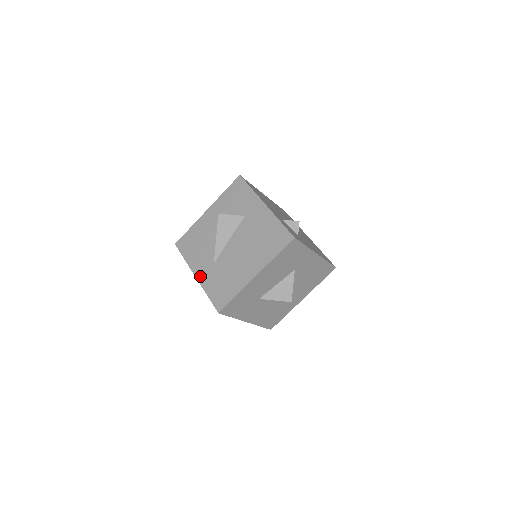
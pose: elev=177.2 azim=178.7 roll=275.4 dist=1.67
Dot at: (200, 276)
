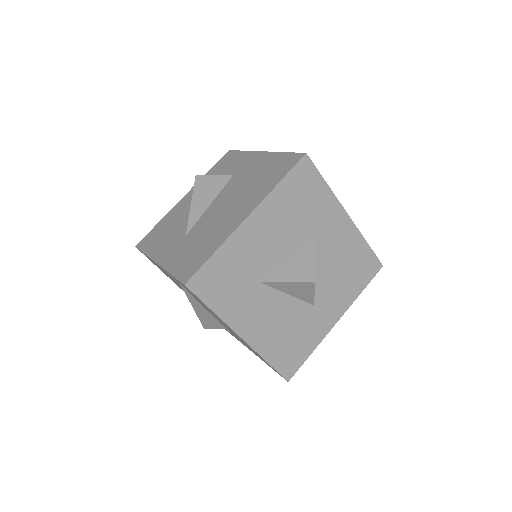
Dot at: (163, 258)
